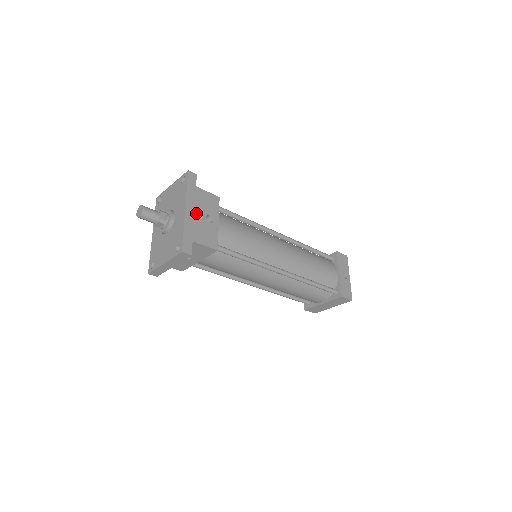
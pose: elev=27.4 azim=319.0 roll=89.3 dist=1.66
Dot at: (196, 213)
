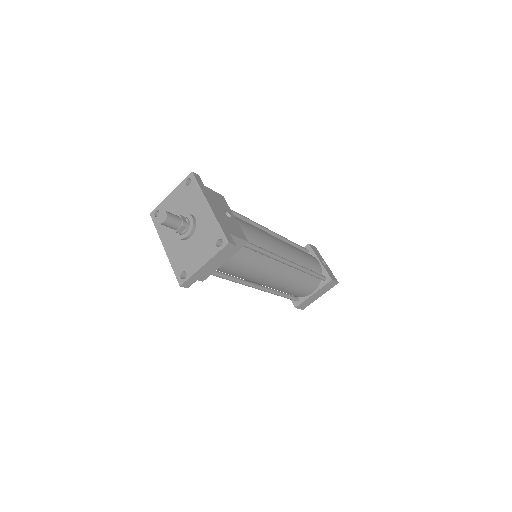
Dot at: (218, 209)
